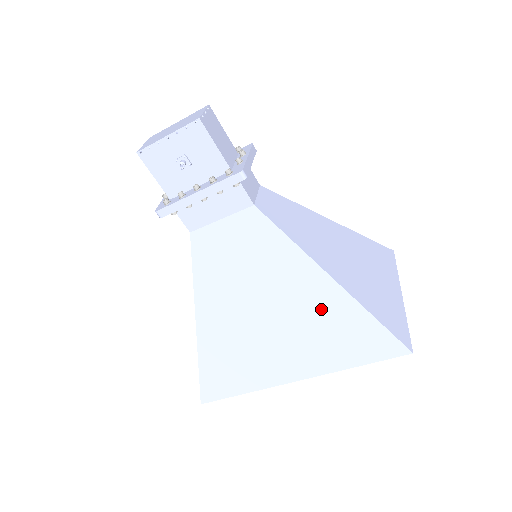
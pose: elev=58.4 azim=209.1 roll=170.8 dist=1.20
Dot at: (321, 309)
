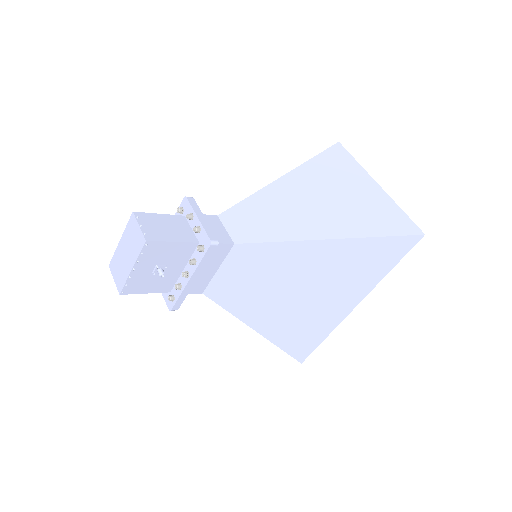
Dot at: (339, 261)
